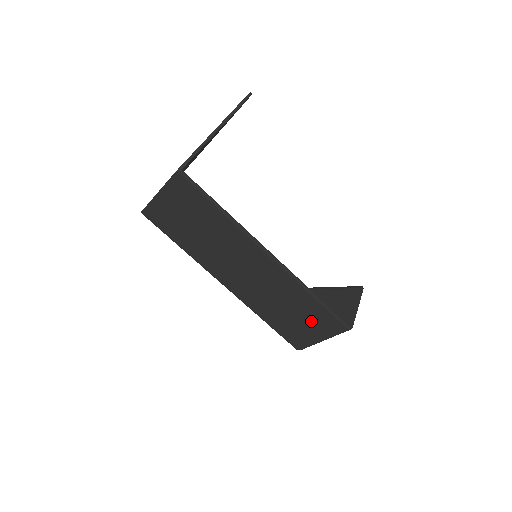
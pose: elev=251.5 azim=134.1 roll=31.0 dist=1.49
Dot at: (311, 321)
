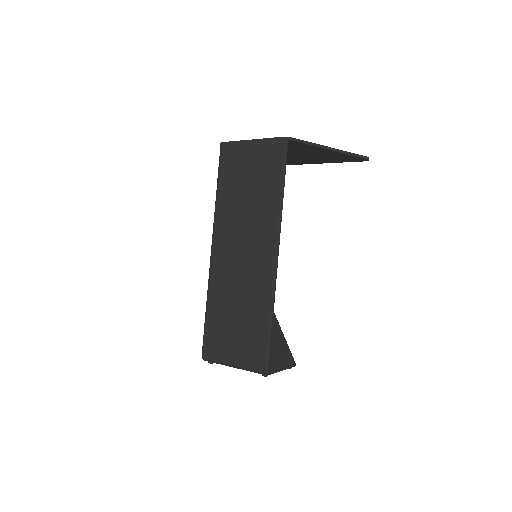
Dot at: (244, 339)
